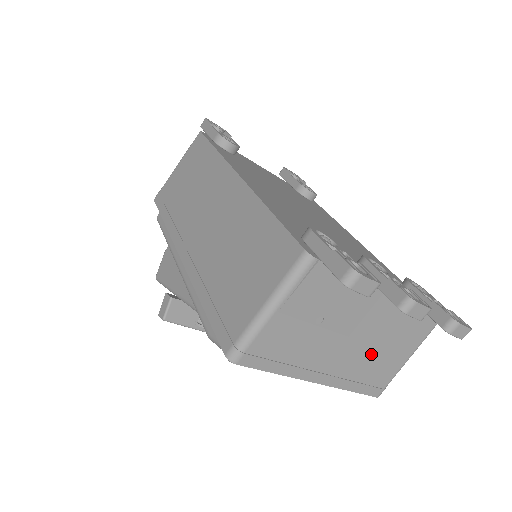
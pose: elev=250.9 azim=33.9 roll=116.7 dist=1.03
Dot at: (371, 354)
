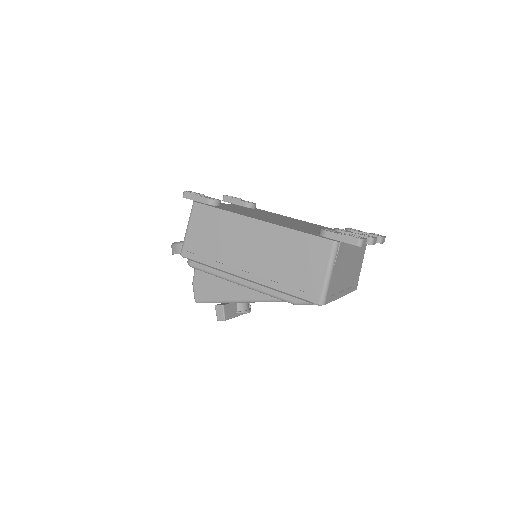
Dot at: (353, 271)
